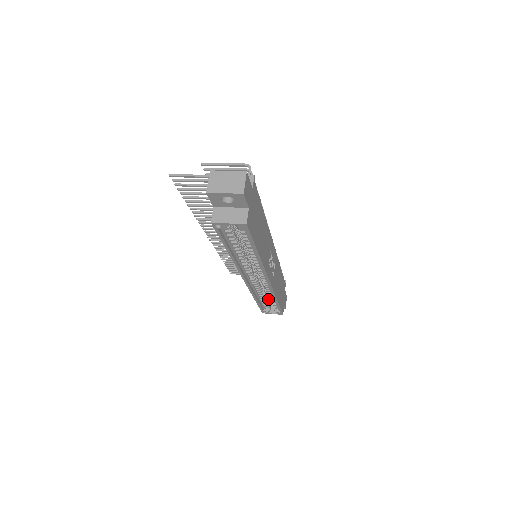
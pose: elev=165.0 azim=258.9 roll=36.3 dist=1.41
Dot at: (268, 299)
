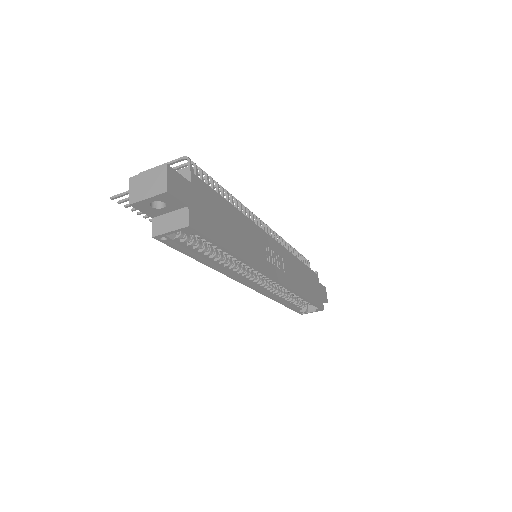
Dot at: (298, 298)
